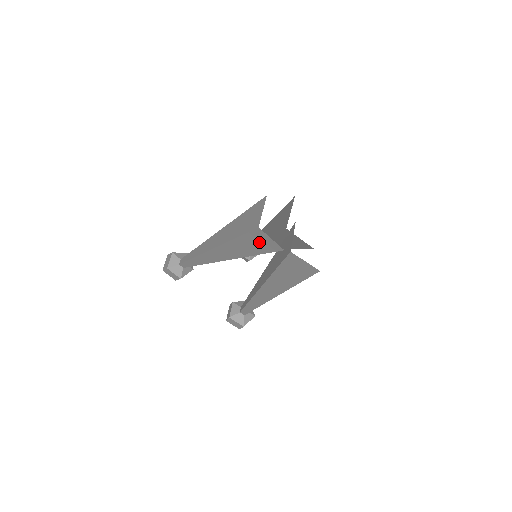
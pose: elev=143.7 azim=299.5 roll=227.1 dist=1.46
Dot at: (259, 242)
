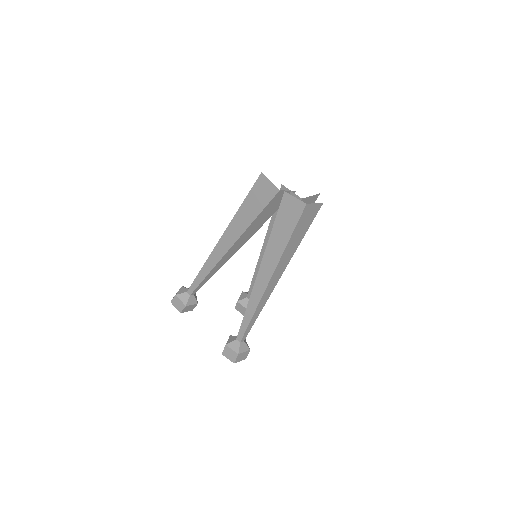
Dot at: (261, 193)
